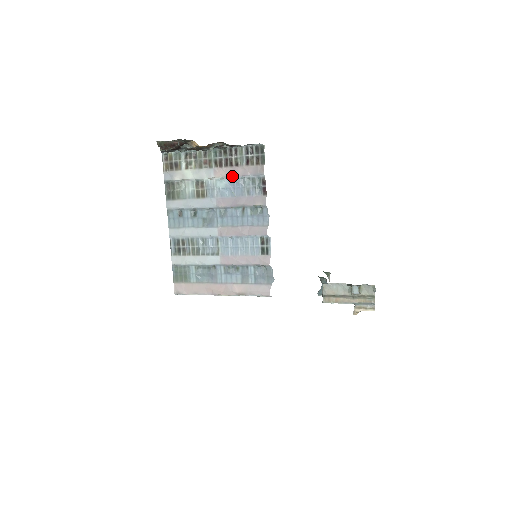
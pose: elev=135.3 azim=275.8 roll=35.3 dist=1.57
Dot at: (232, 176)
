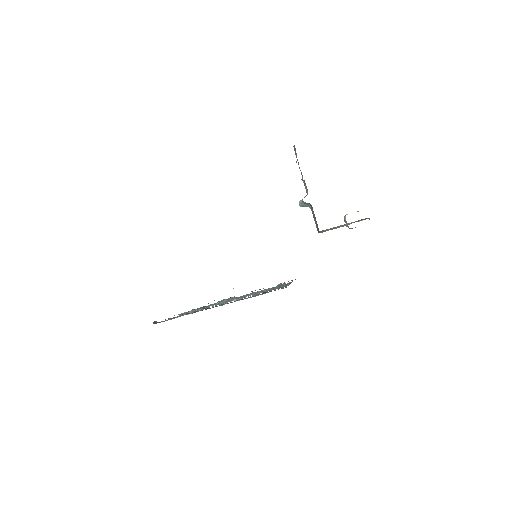
Dot at: occluded
